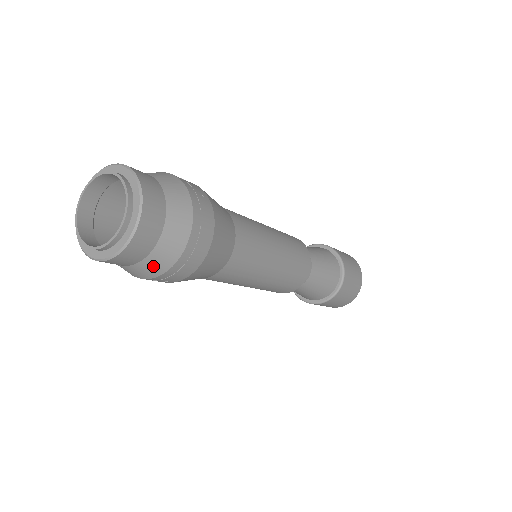
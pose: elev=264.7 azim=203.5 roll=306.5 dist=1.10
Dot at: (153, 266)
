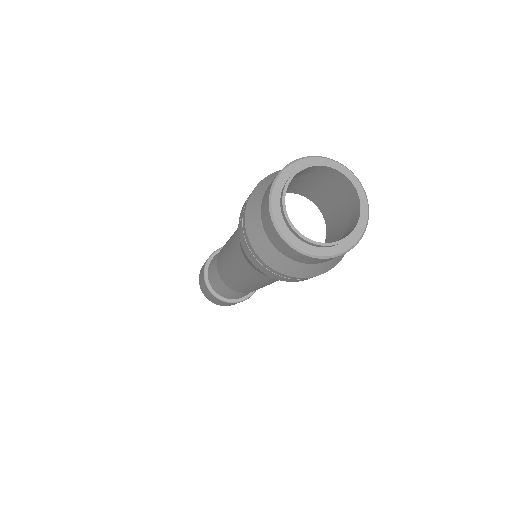
Dot at: (341, 256)
